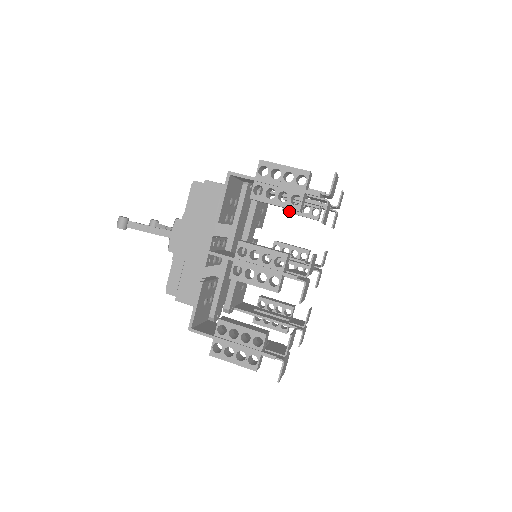
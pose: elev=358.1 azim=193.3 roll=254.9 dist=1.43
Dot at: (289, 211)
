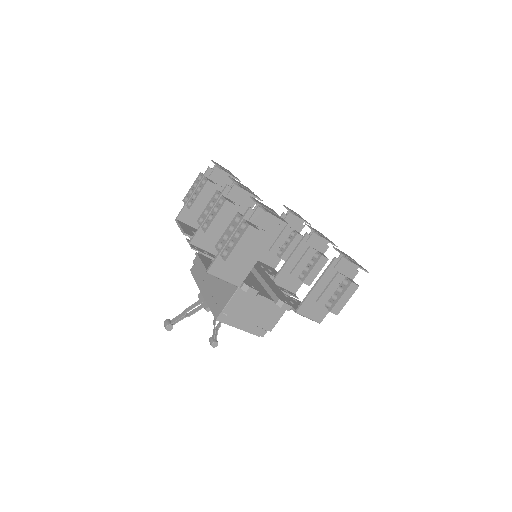
Dot at: (283, 253)
